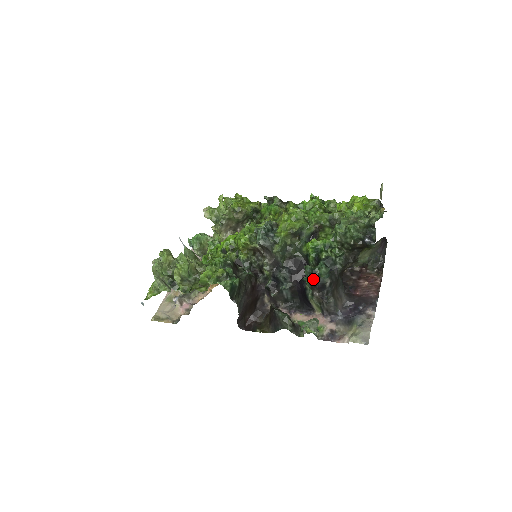
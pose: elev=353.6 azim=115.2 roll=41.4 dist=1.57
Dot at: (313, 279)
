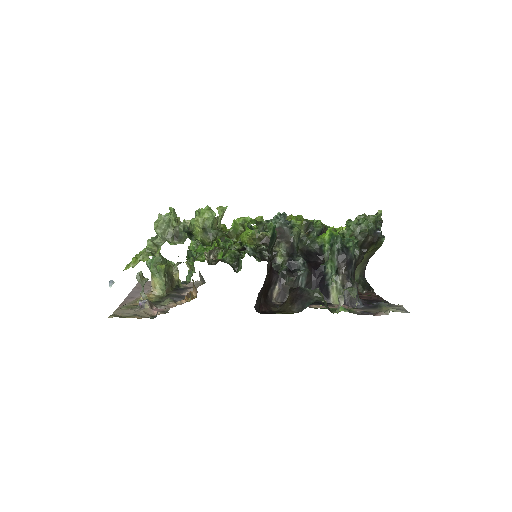
Dot at: (343, 251)
